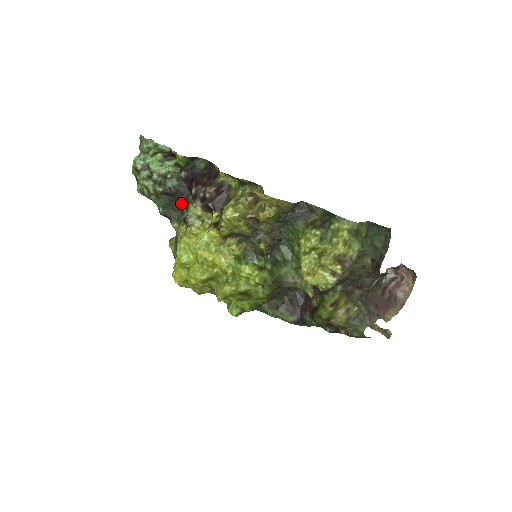
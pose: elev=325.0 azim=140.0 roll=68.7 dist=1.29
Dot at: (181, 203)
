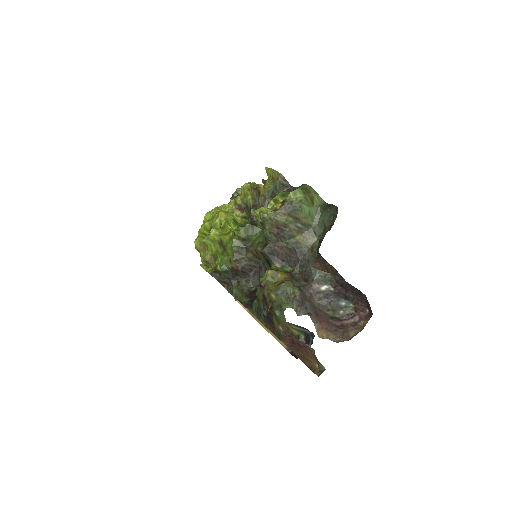
Dot at: occluded
